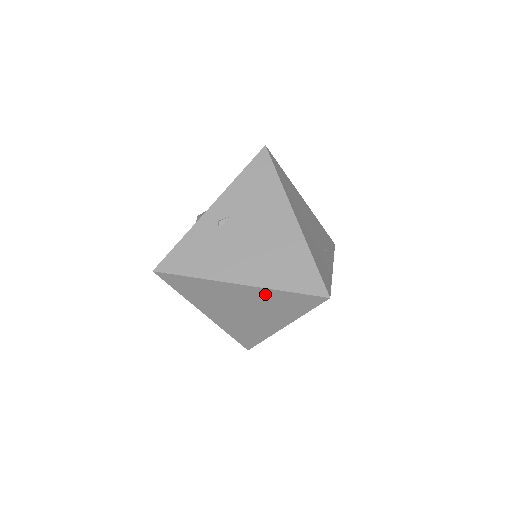
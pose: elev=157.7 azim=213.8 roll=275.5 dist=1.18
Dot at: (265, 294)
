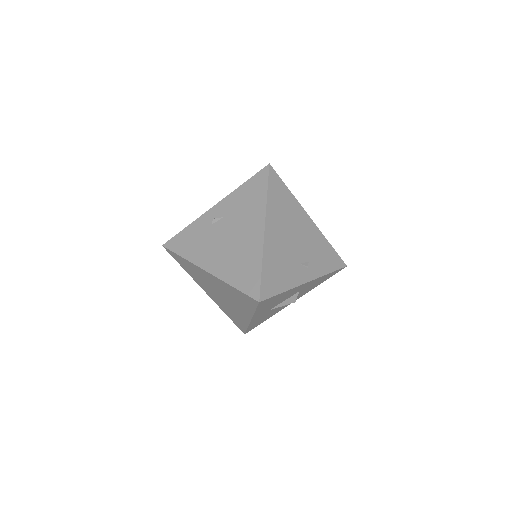
Dot at: (224, 285)
